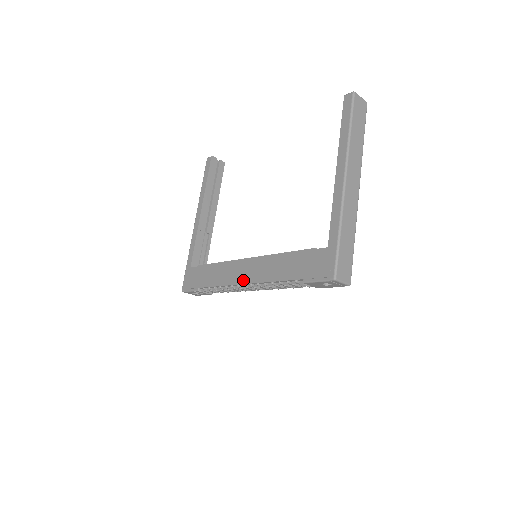
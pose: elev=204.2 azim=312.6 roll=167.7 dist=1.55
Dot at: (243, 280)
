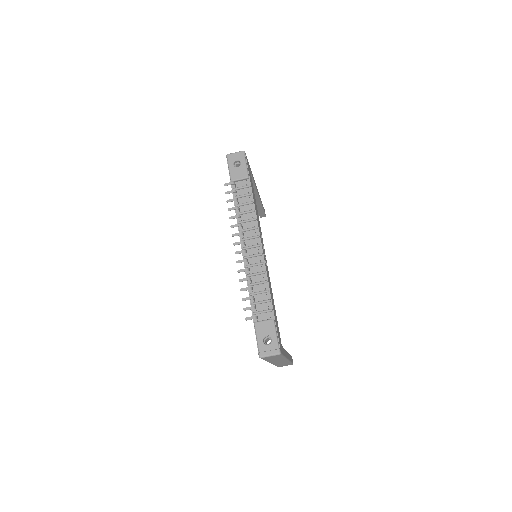
Dot at: occluded
